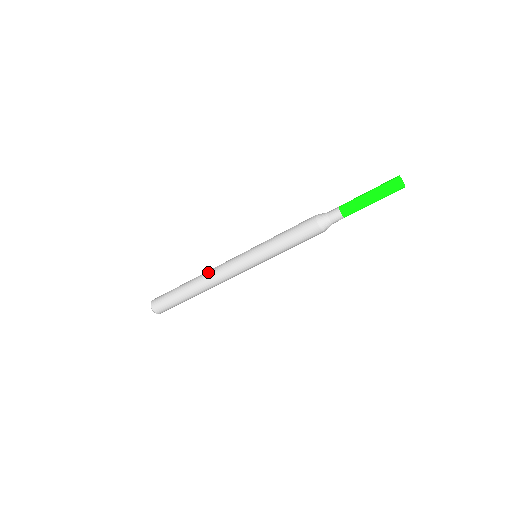
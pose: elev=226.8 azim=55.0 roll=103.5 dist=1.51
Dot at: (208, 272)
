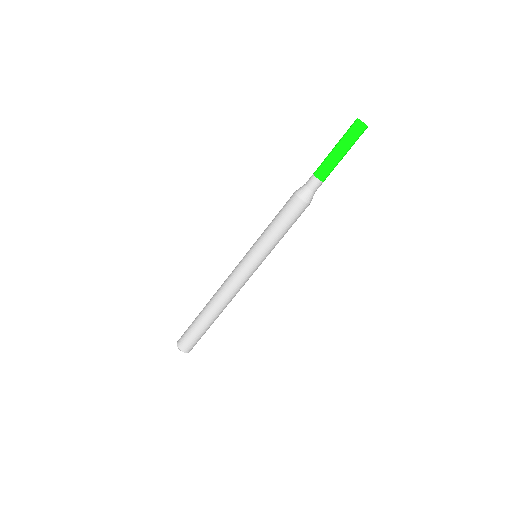
Dot at: (219, 294)
